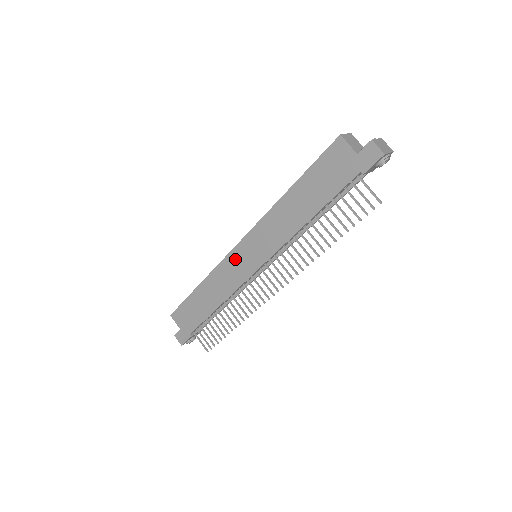
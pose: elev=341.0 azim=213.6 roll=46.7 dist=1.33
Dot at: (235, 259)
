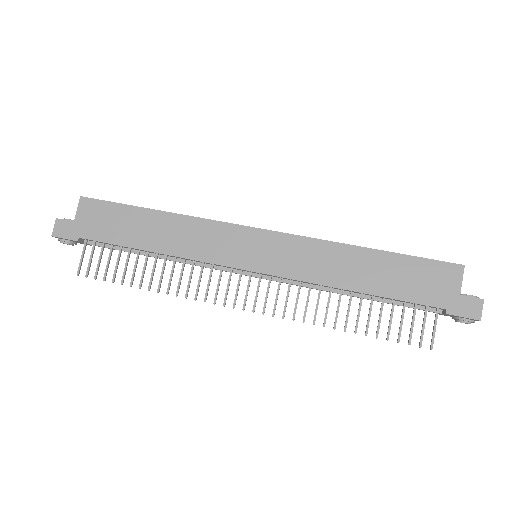
Dot at: (237, 236)
